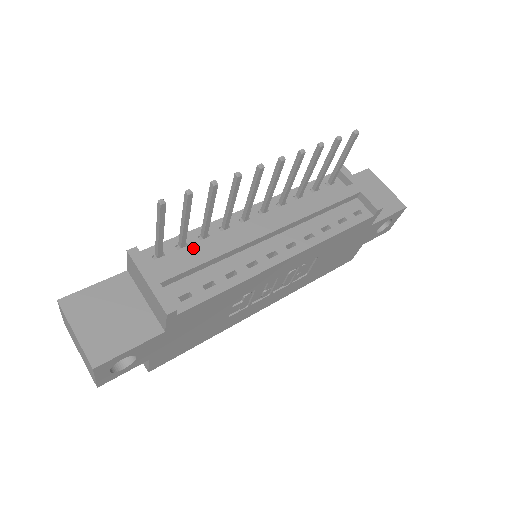
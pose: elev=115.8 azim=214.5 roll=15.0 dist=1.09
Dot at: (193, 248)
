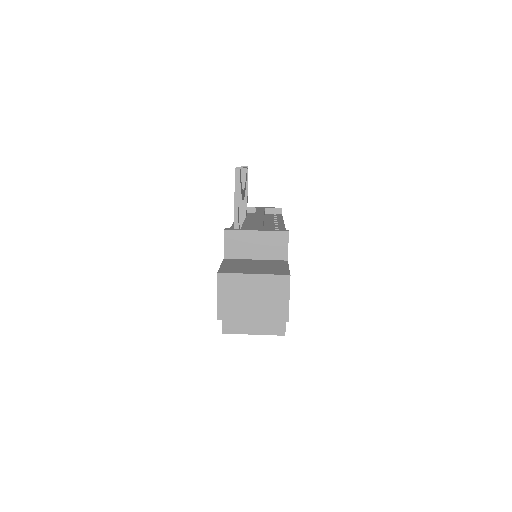
Dot at: occluded
